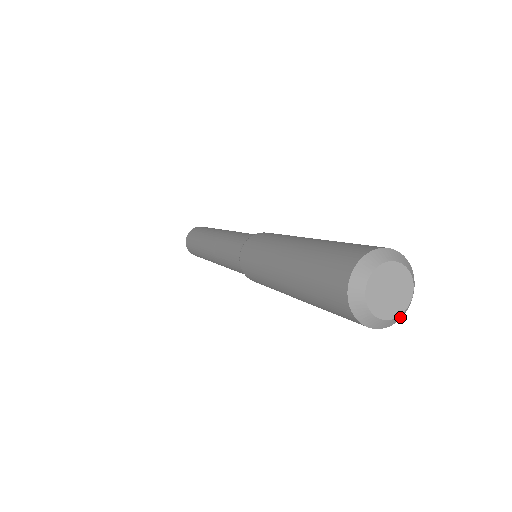
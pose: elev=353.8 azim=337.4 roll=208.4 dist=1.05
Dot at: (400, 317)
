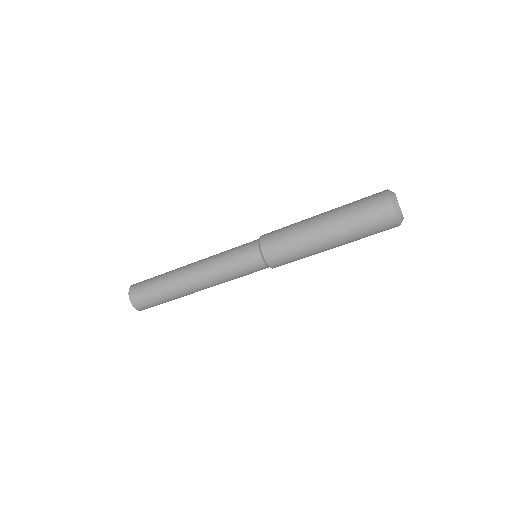
Dot at: occluded
